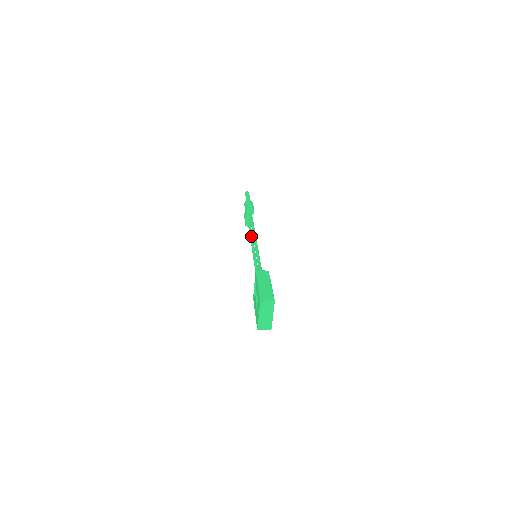
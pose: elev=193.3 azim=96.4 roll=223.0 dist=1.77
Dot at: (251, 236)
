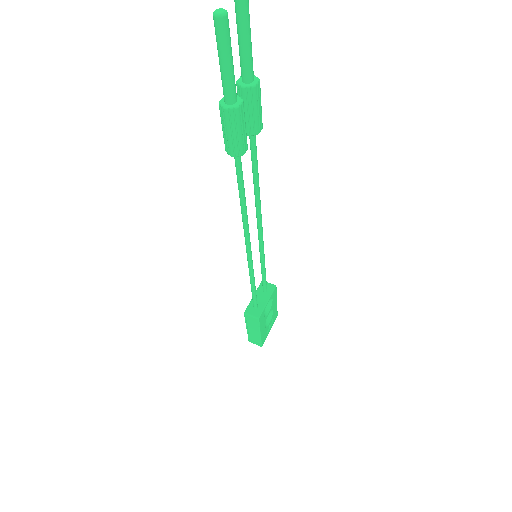
Dot at: occluded
